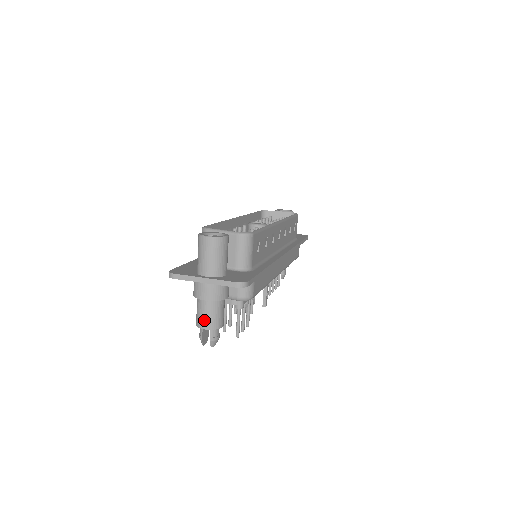
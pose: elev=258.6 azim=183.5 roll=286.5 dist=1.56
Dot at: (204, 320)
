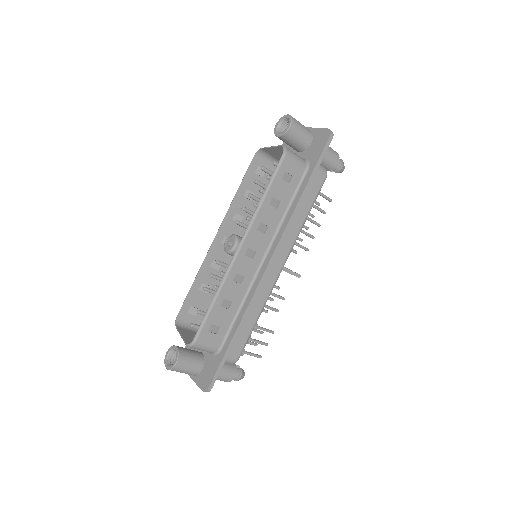
Dot at: occluded
